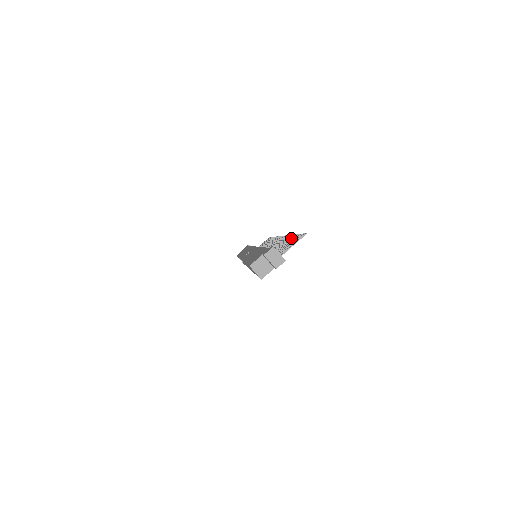
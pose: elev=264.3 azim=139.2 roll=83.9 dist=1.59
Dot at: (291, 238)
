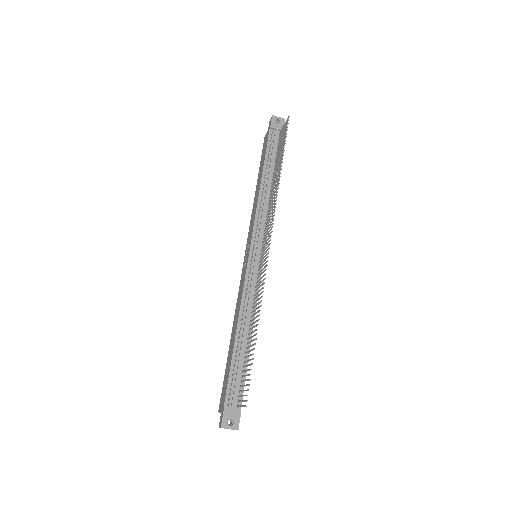
Dot at: (252, 345)
